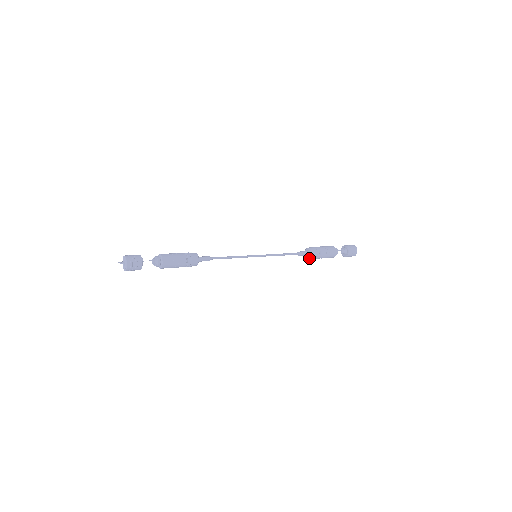
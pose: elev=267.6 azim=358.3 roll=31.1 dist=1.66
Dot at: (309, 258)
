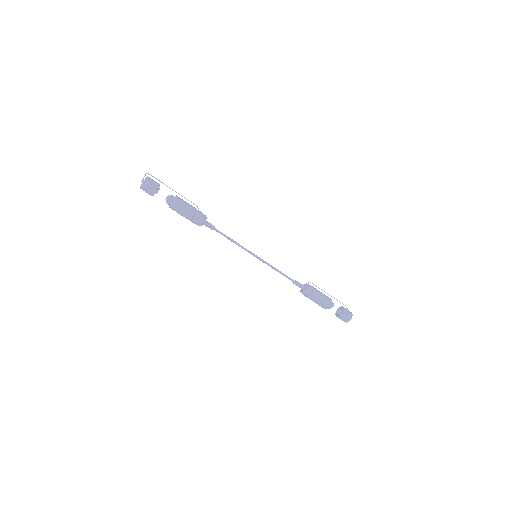
Dot at: (301, 292)
